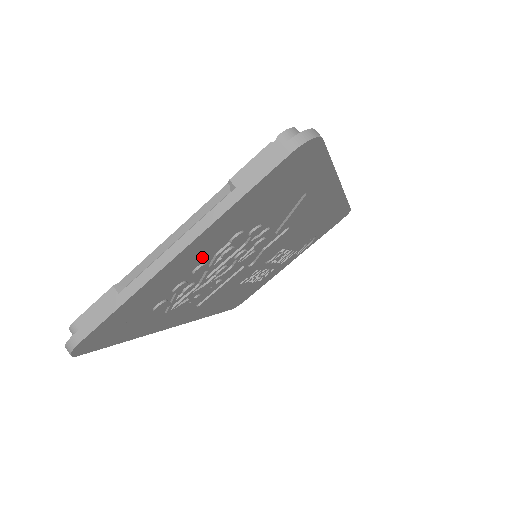
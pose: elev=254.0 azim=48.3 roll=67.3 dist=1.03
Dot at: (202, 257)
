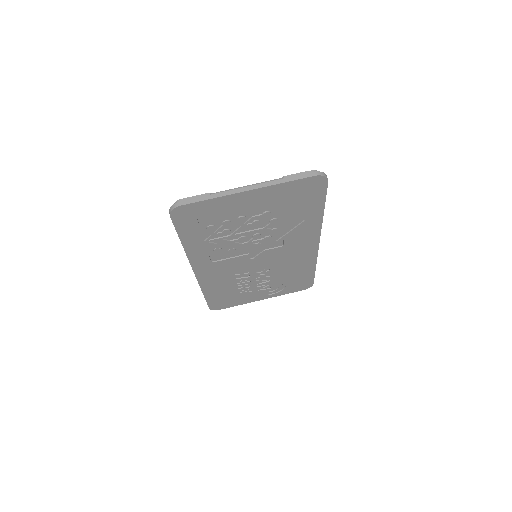
Dot at: (248, 210)
